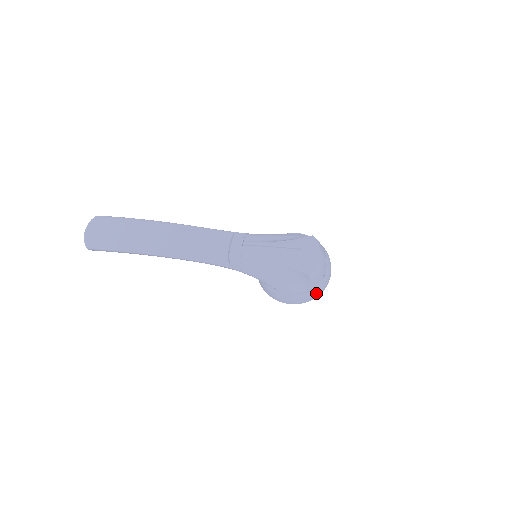
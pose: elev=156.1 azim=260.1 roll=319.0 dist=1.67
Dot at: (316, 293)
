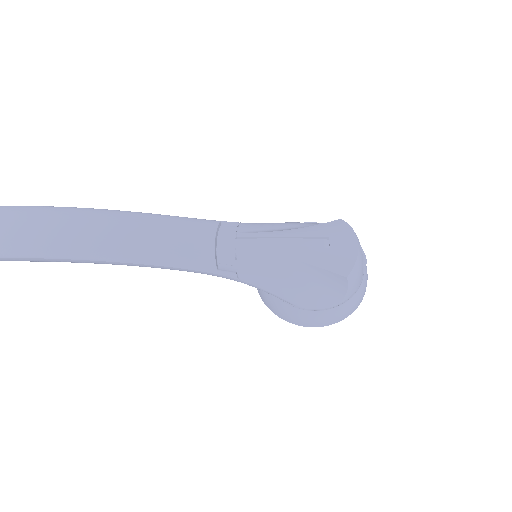
Dot at: (352, 306)
